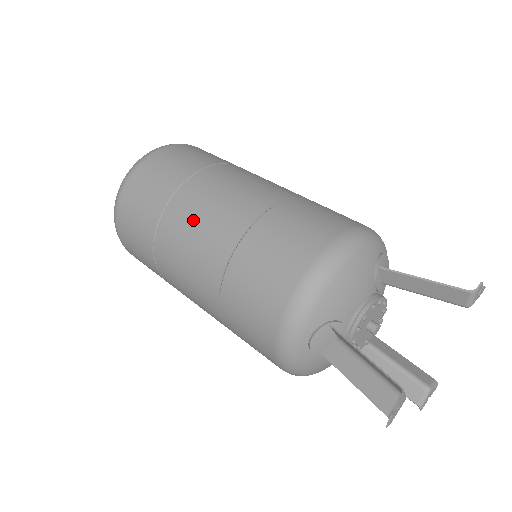
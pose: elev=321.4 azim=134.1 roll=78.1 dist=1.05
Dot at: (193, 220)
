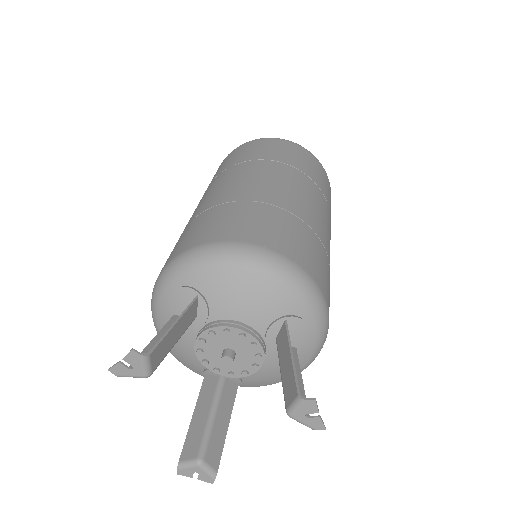
Dot at: (244, 175)
